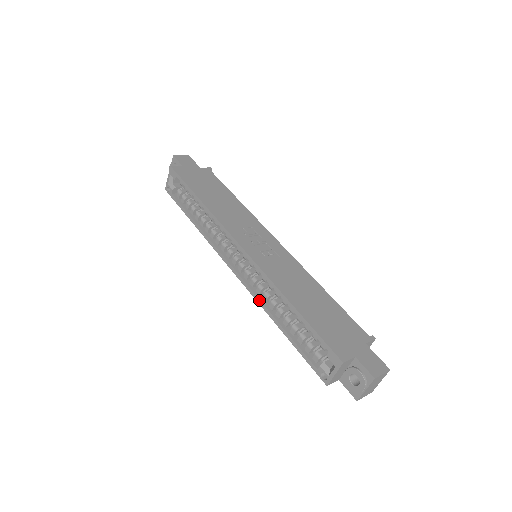
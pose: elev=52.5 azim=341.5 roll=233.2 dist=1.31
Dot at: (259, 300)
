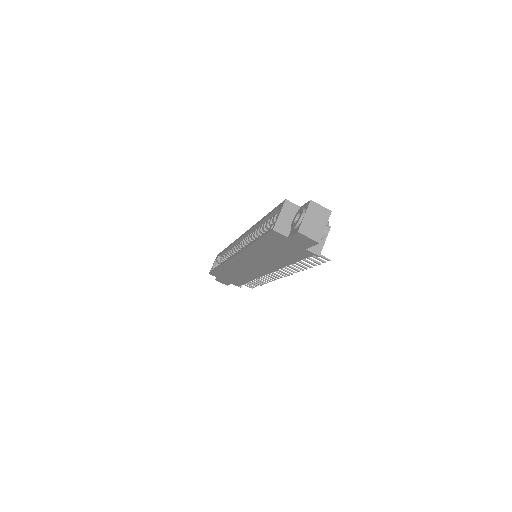
Dot at: (244, 247)
